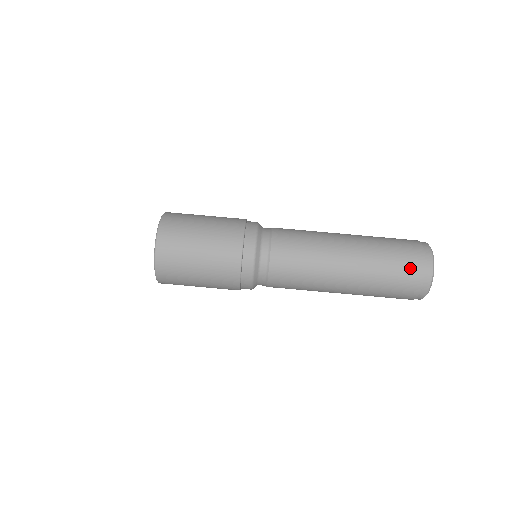
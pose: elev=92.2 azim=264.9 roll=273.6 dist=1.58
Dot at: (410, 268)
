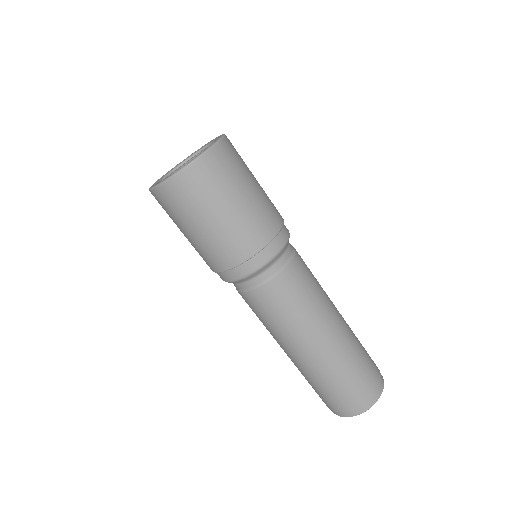
Dot at: (324, 400)
